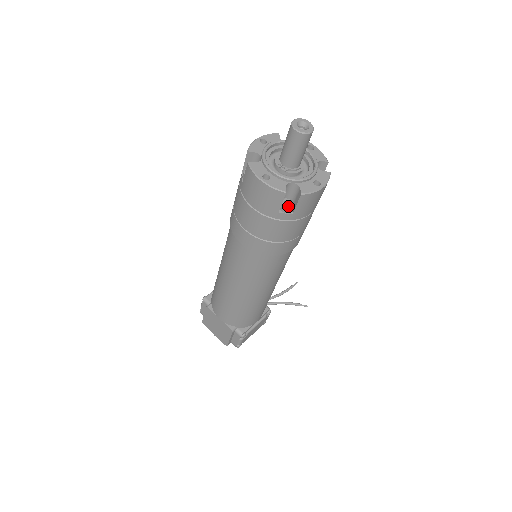
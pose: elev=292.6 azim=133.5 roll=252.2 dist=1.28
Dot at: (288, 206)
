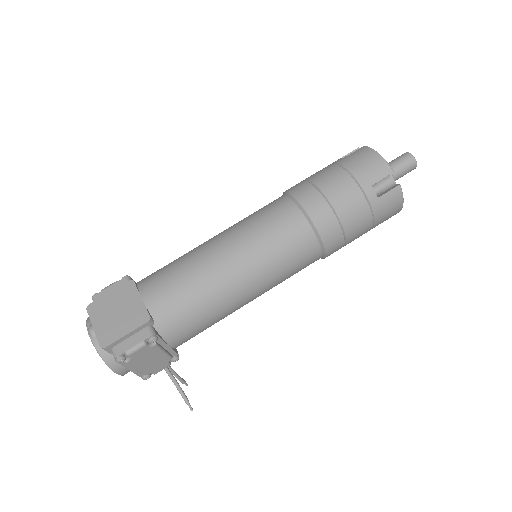
Dot at: (380, 188)
